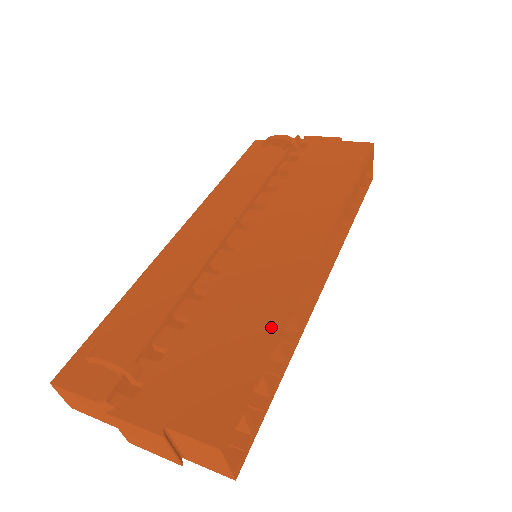
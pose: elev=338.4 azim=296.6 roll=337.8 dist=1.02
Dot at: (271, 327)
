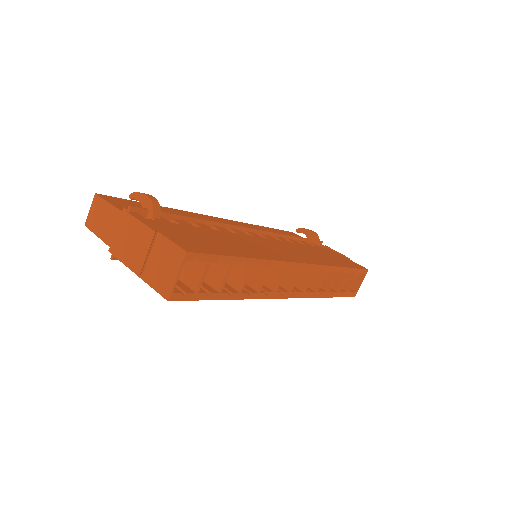
Dot at: (251, 255)
